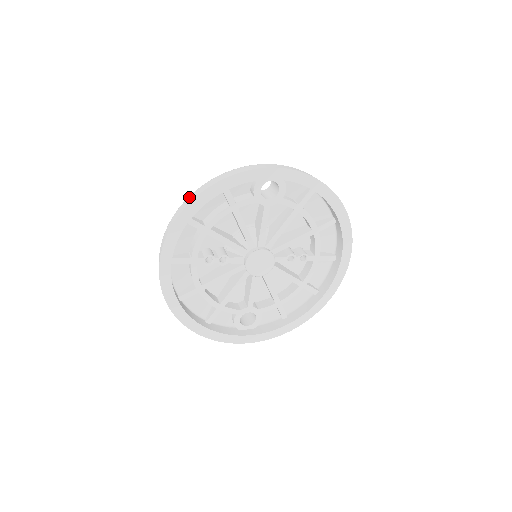
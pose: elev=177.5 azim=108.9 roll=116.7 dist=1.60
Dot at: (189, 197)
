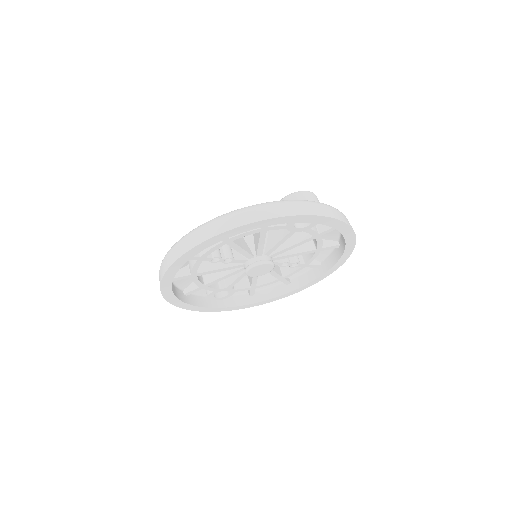
Dot at: (228, 218)
